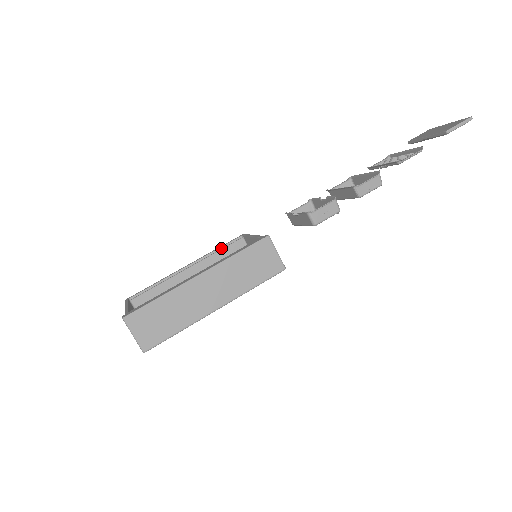
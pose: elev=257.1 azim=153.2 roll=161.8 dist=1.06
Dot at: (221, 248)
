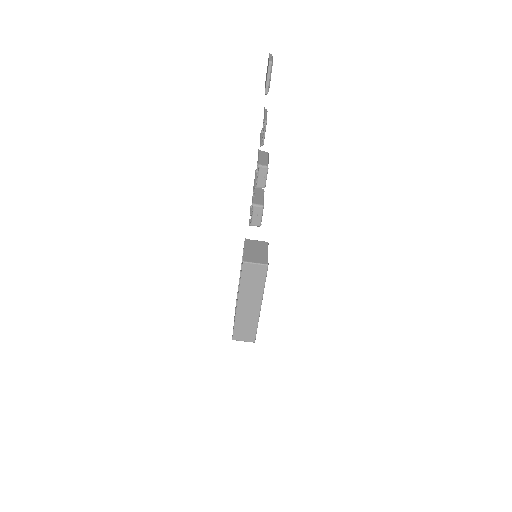
Dot at: occluded
